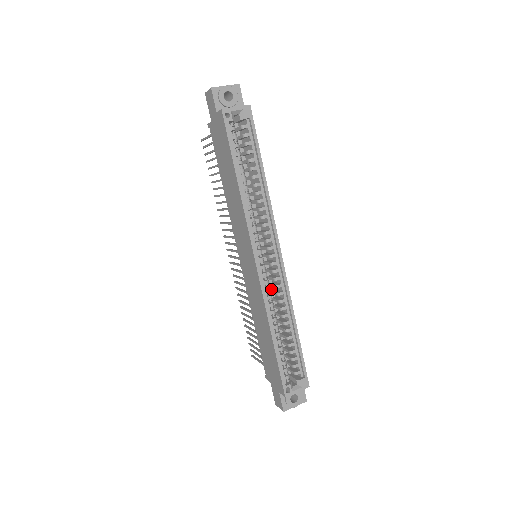
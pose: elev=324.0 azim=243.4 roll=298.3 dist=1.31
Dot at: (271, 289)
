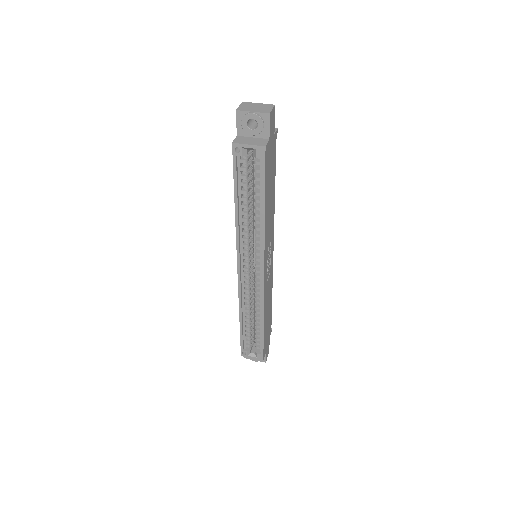
Dot at: occluded
